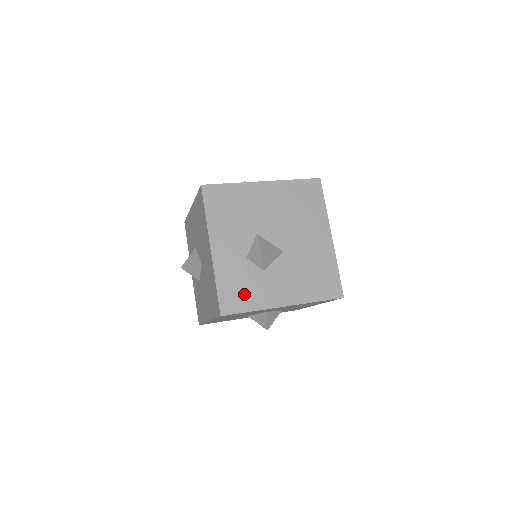
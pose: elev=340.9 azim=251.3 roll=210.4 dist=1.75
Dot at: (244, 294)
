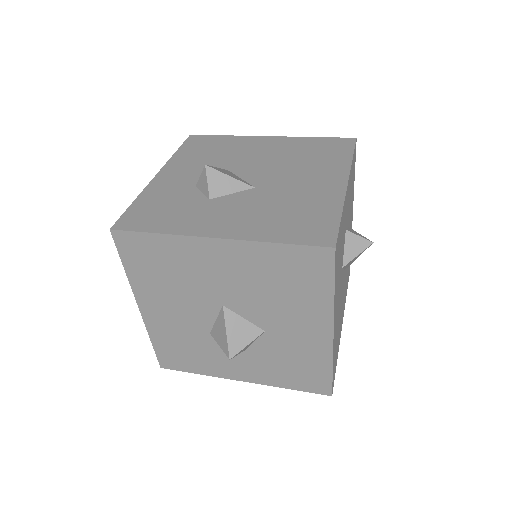
Dot at: (162, 215)
